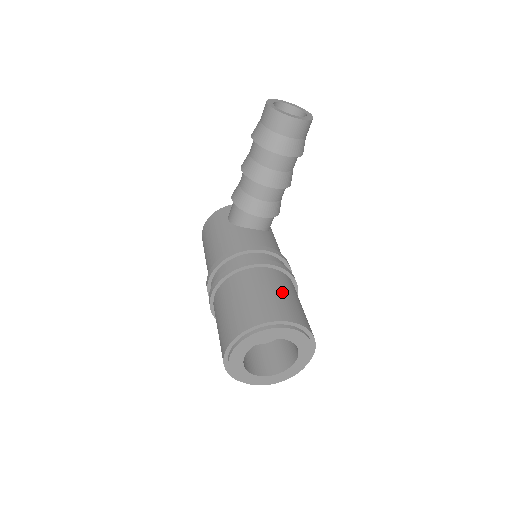
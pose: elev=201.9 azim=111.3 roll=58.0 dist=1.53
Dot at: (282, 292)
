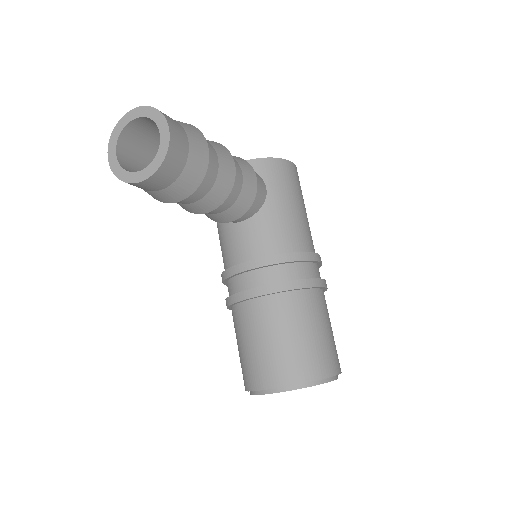
Dot at: (271, 338)
